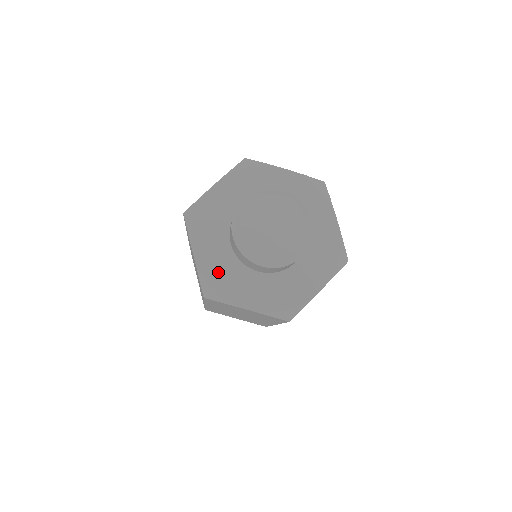
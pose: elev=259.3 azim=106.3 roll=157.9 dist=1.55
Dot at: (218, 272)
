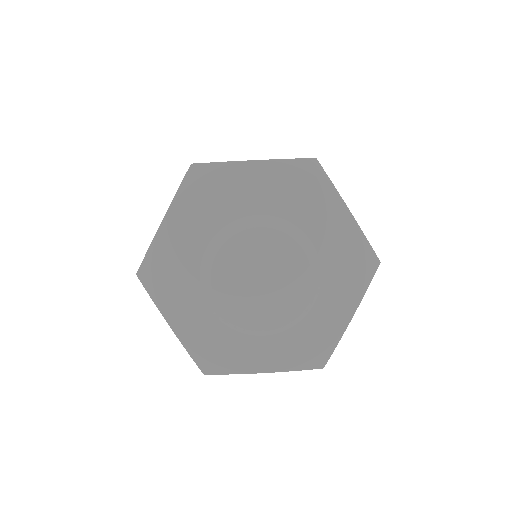
Dot at: (210, 338)
